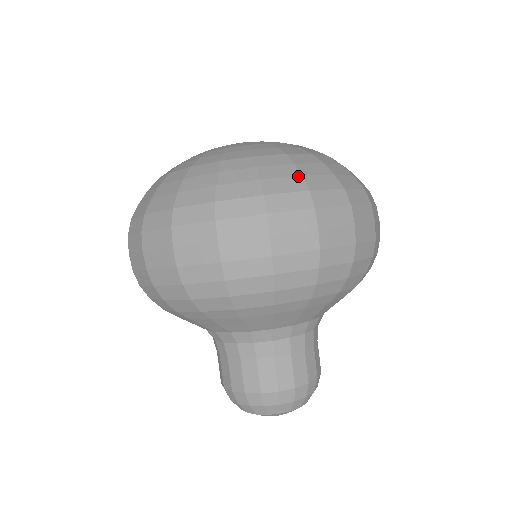
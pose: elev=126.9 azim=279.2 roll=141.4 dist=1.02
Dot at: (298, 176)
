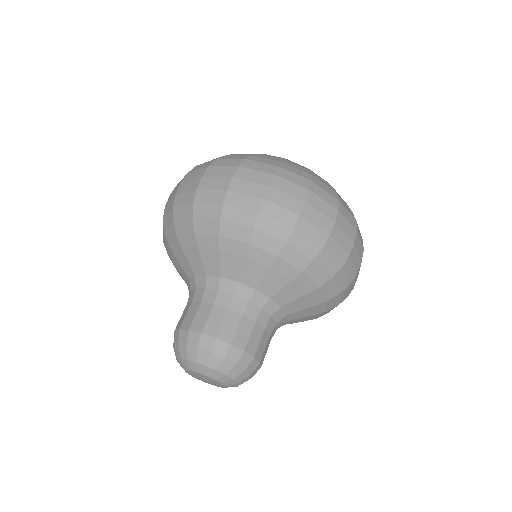
Dot at: (279, 161)
